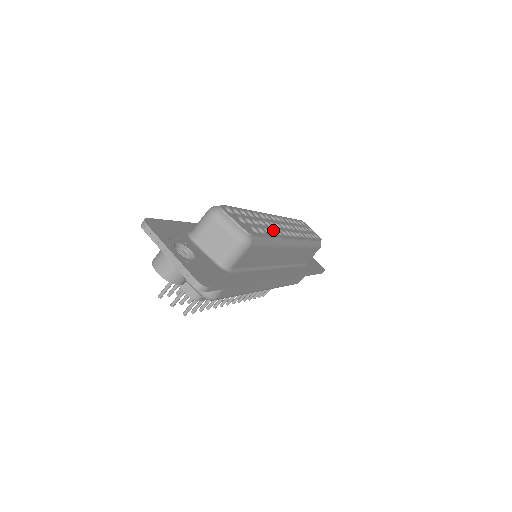
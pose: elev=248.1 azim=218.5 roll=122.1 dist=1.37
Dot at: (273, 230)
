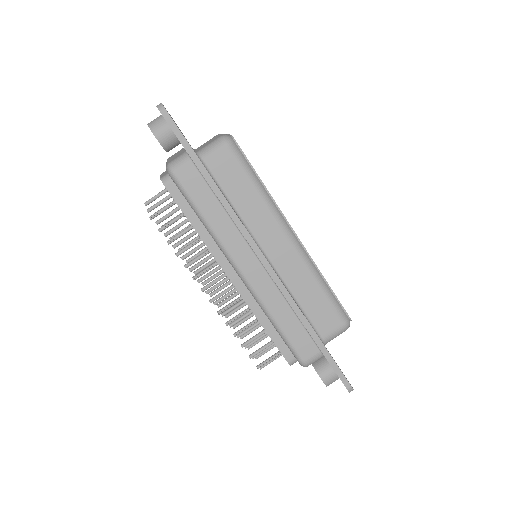
Dot at: occluded
